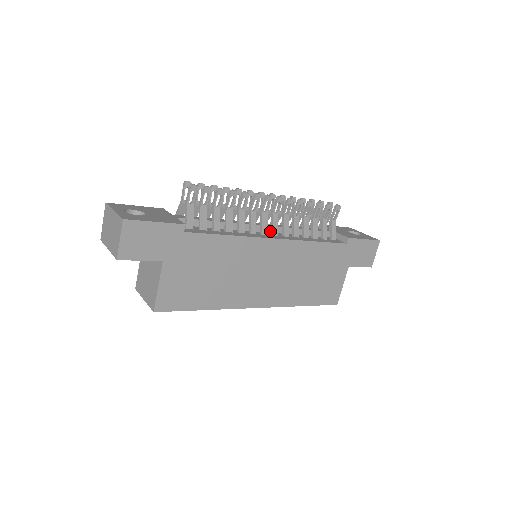
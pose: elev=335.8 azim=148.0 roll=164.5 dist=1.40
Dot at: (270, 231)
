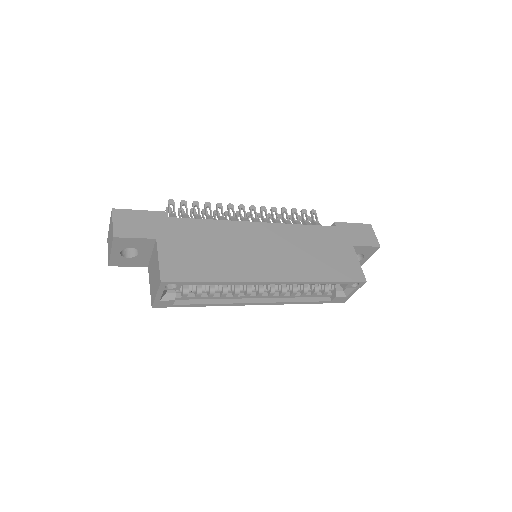
Dot at: occluded
